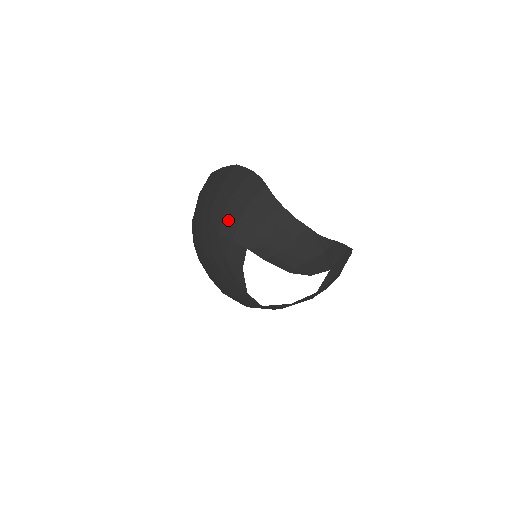
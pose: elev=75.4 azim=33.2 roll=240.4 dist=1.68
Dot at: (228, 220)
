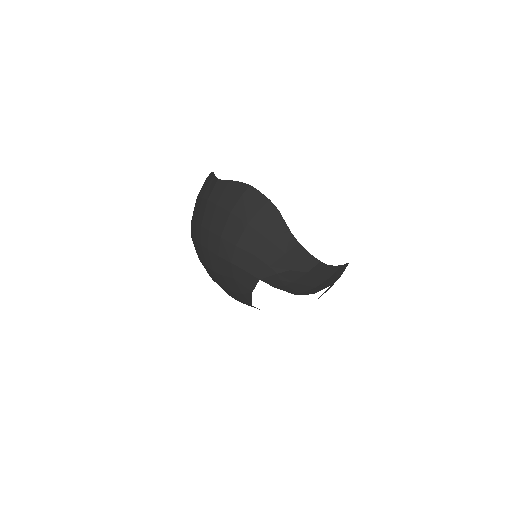
Dot at: (242, 251)
